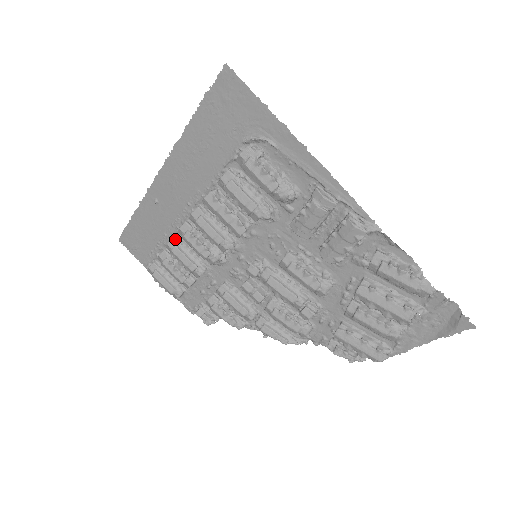
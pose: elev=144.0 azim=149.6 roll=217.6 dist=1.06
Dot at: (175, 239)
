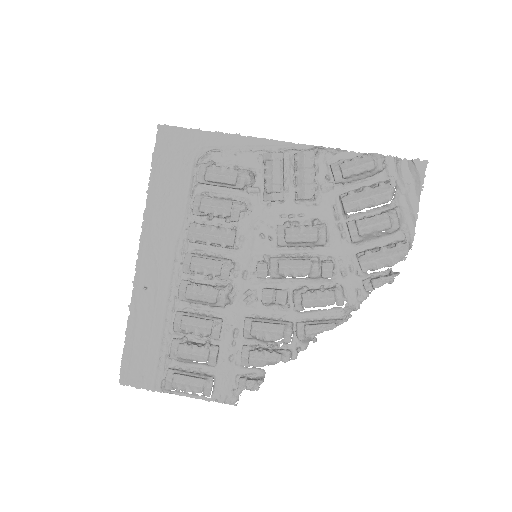
Dot at: (179, 312)
